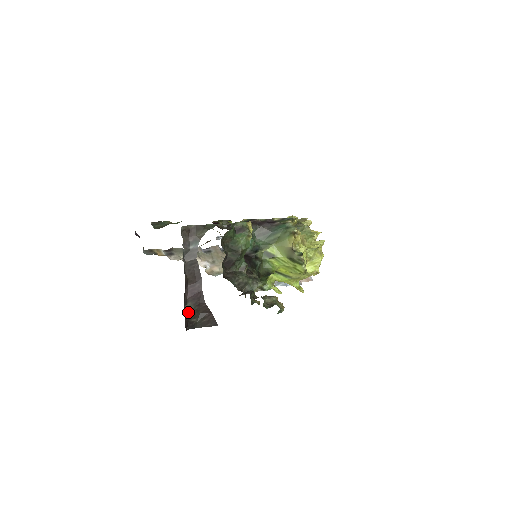
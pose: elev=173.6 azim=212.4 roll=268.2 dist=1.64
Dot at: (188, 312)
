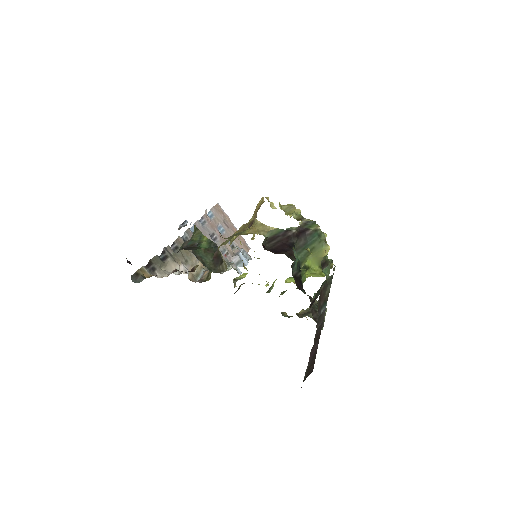
Dot at: occluded
